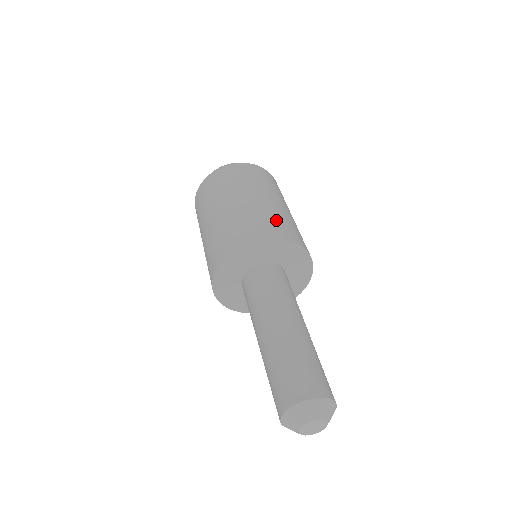
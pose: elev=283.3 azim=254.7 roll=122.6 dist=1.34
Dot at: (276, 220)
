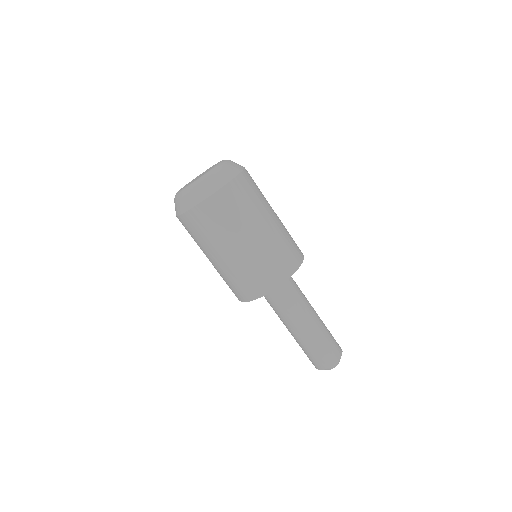
Dot at: (271, 263)
